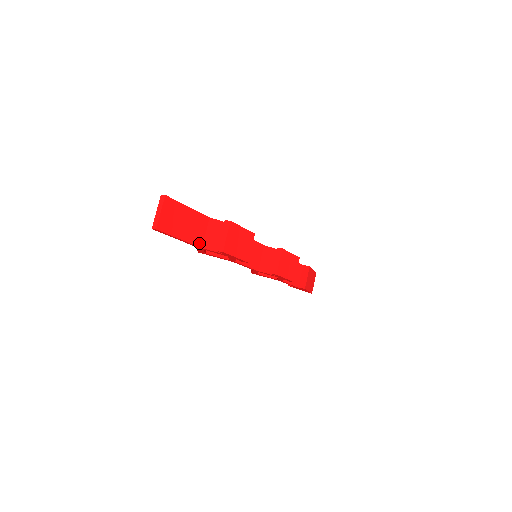
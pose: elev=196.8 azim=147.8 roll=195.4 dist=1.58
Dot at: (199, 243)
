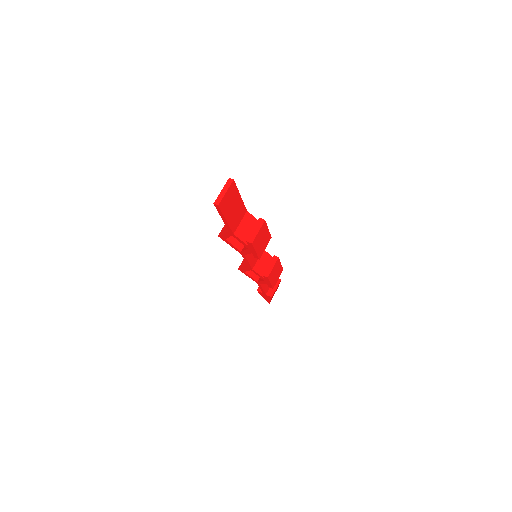
Dot at: (234, 229)
